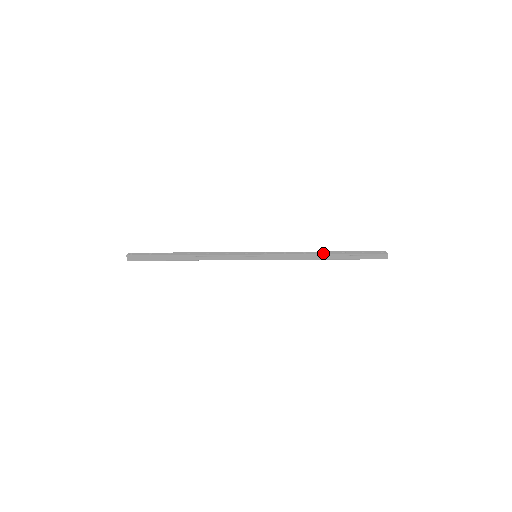
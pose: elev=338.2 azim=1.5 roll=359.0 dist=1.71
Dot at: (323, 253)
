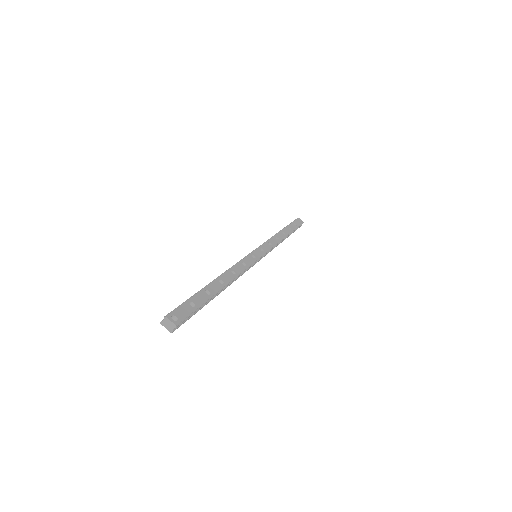
Dot at: (285, 235)
